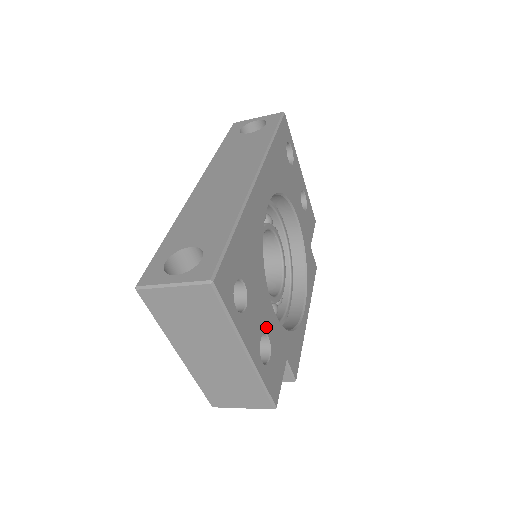
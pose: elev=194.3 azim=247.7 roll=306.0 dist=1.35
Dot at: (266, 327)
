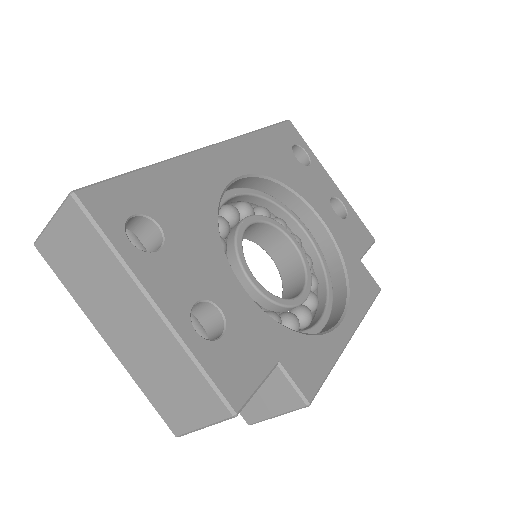
Dot at: (215, 295)
